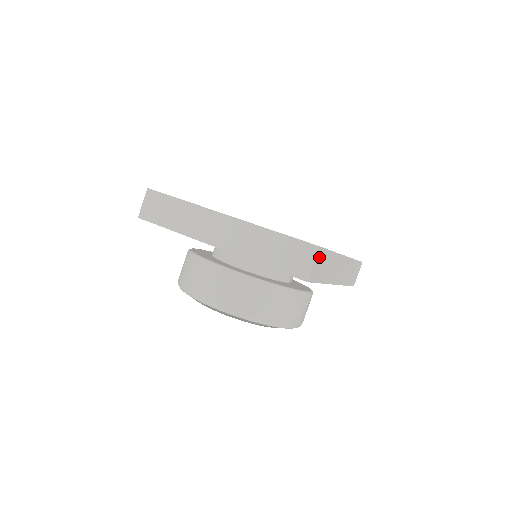
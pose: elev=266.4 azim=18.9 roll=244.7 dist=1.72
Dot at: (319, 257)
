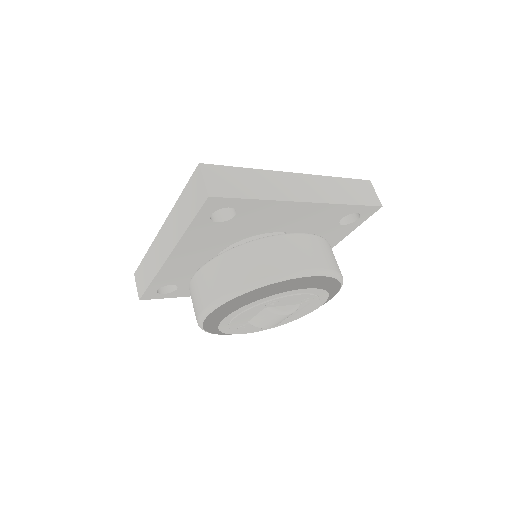
Dot at: (212, 173)
